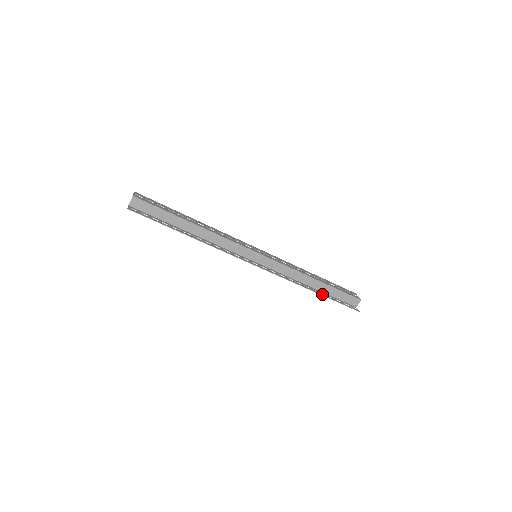
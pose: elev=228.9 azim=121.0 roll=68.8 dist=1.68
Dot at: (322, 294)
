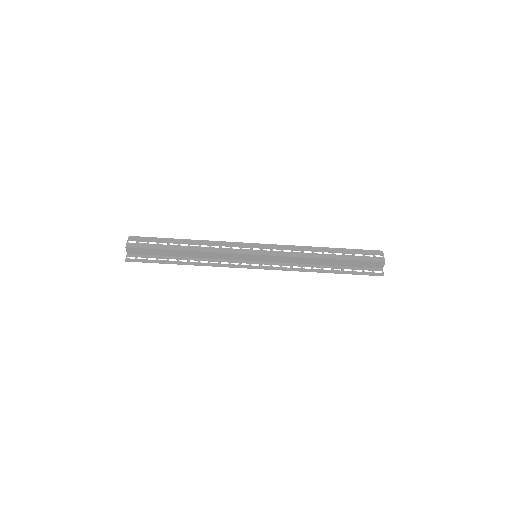
Dot at: (335, 271)
